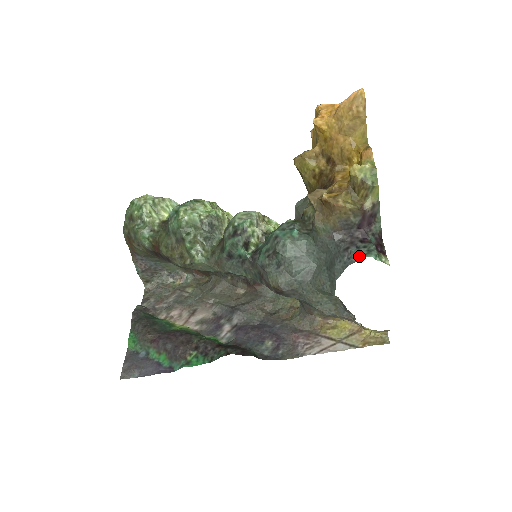
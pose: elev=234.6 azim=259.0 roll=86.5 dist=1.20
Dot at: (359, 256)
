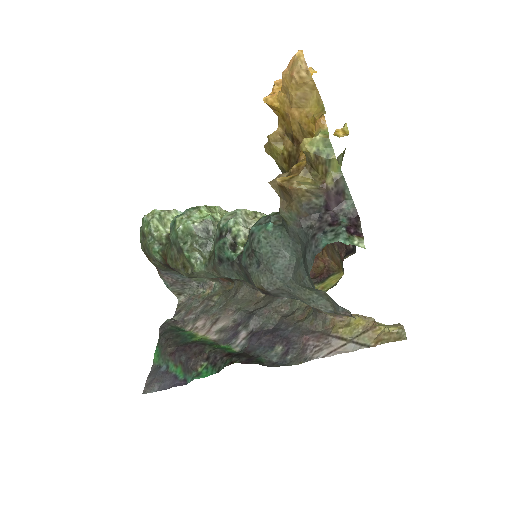
Dot at: (325, 242)
